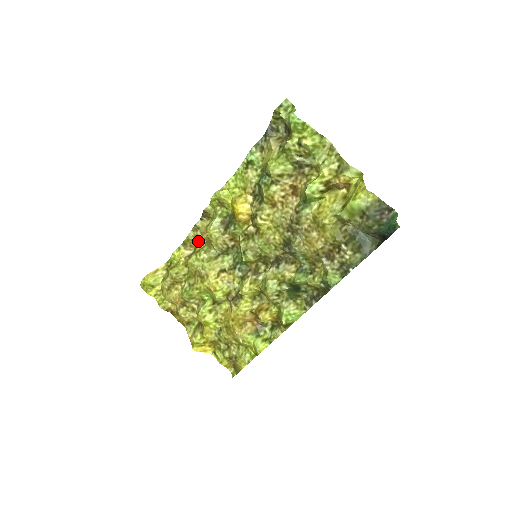
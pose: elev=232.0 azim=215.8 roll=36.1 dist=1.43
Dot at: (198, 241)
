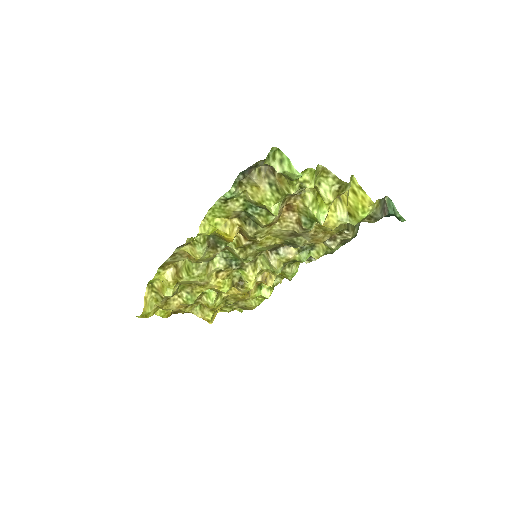
Dot at: (177, 260)
